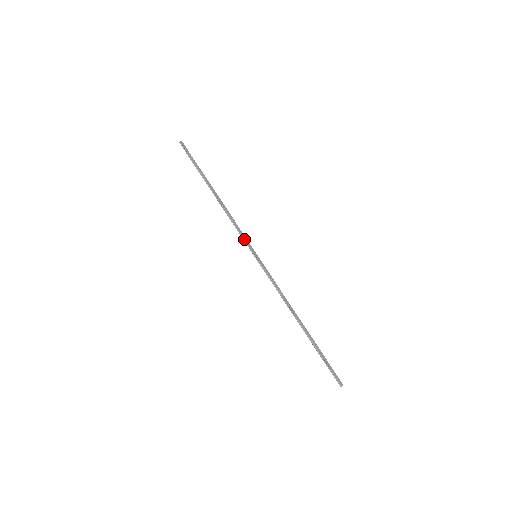
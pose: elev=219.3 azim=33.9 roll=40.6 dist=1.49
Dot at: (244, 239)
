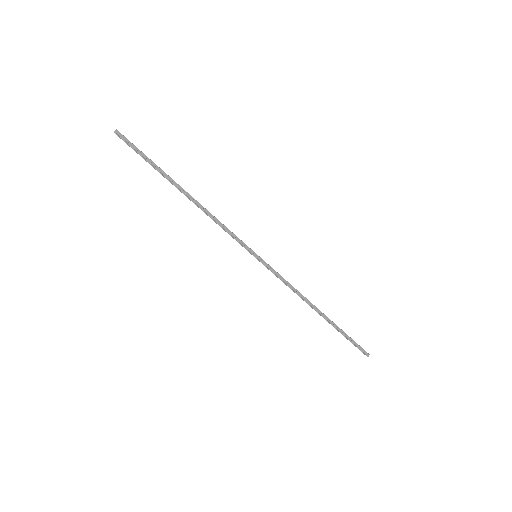
Dot at: (237, 241)
